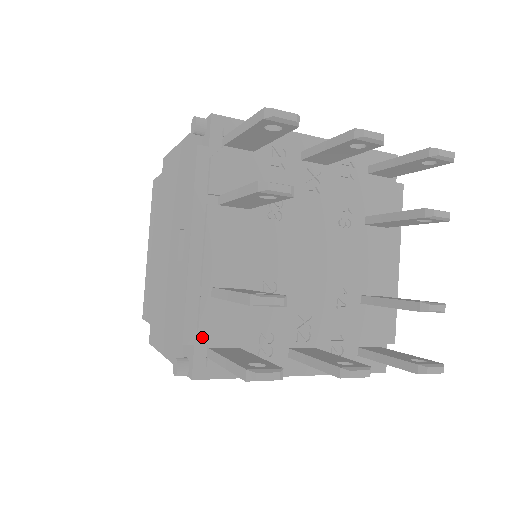
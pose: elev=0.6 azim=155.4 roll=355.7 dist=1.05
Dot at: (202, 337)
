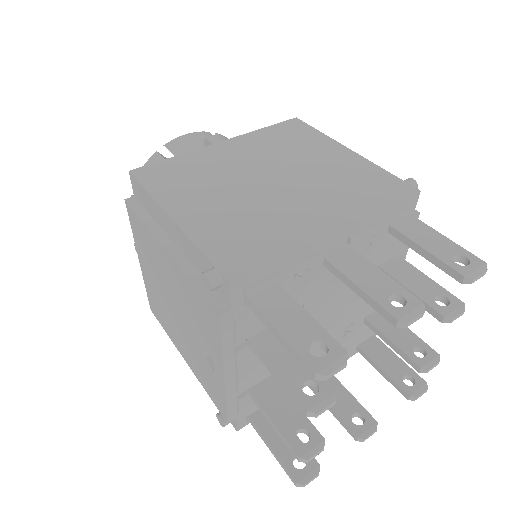
Dot at: (242, 415)
